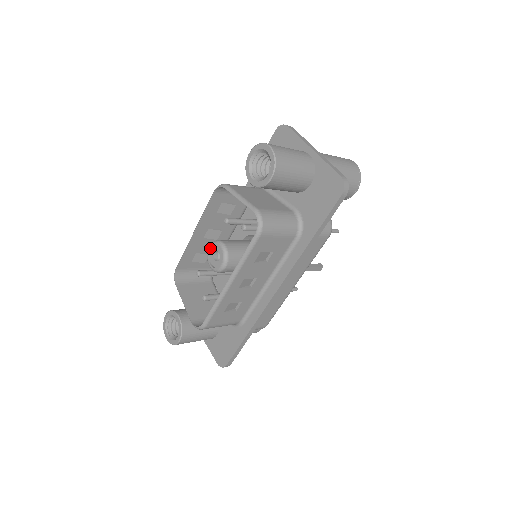
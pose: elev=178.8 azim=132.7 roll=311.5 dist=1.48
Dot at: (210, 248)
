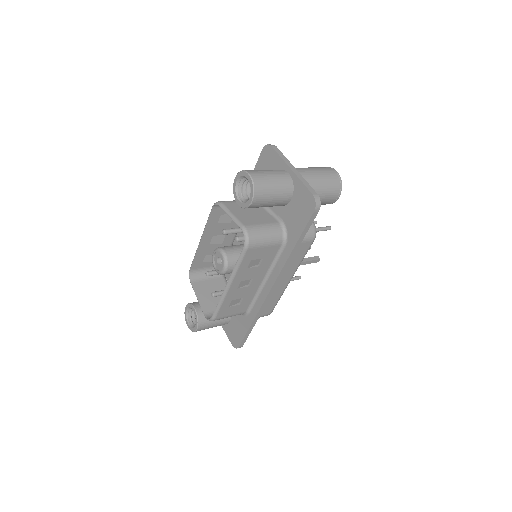
Dot at: (214, 254)
